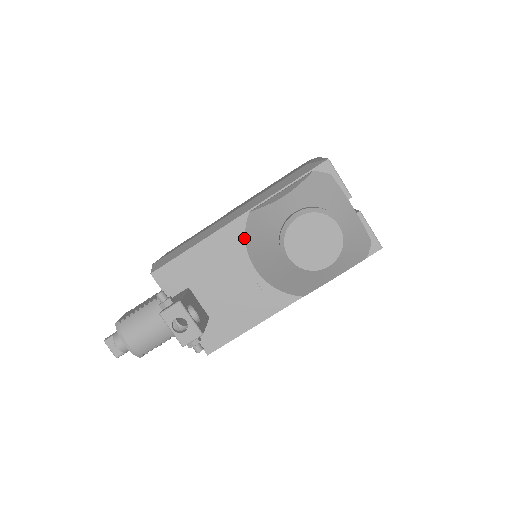
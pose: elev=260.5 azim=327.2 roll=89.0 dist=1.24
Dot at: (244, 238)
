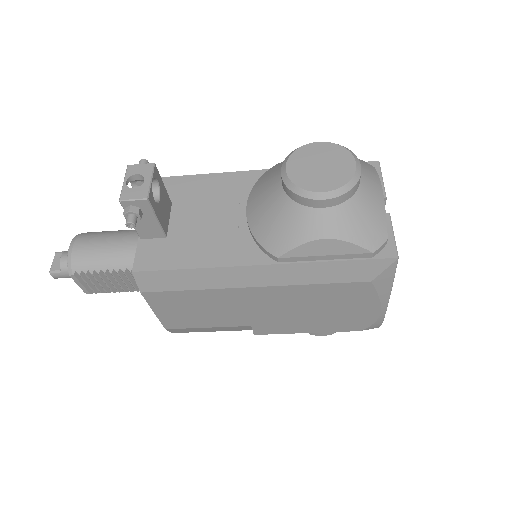
Dot at: occluded
